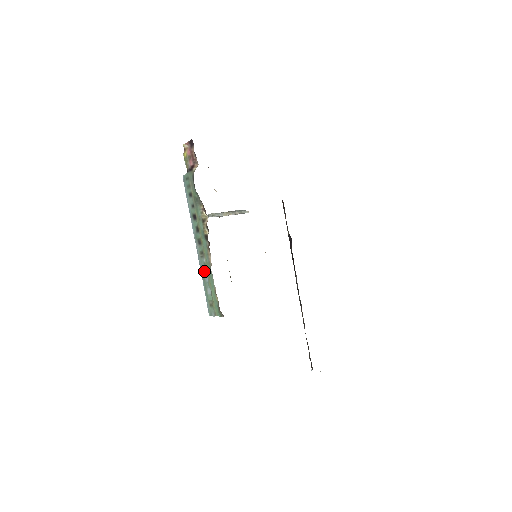
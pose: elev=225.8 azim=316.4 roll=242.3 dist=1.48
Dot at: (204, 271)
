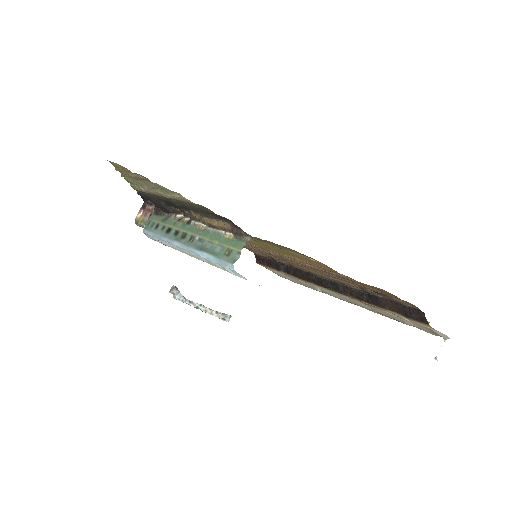
Dot at: (202, 245)
